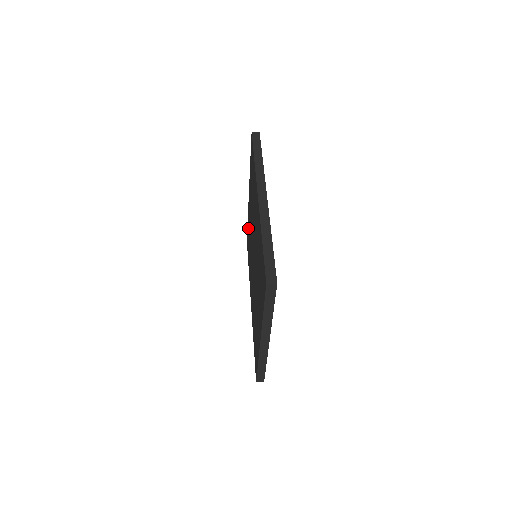
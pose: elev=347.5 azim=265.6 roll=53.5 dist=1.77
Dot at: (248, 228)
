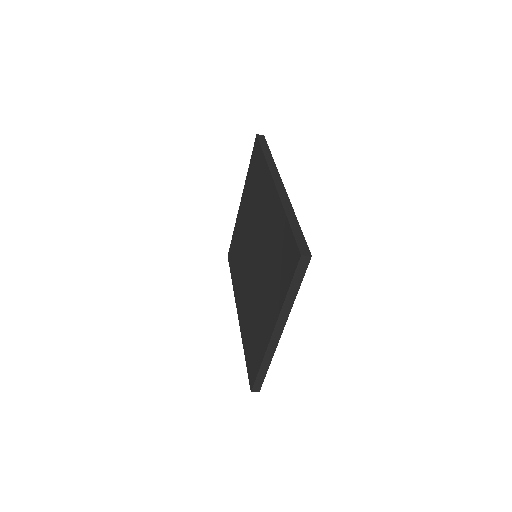
Dot at: (235, 239)
